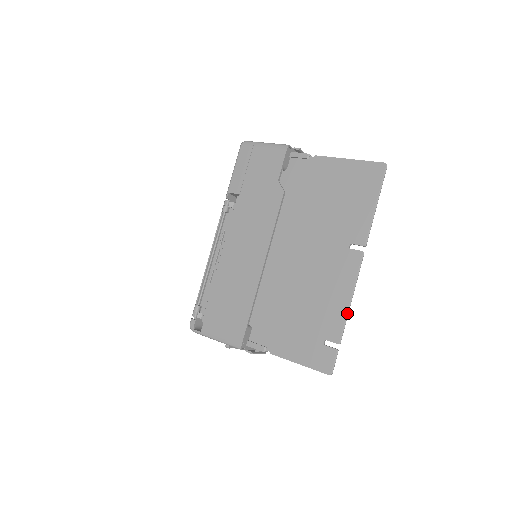
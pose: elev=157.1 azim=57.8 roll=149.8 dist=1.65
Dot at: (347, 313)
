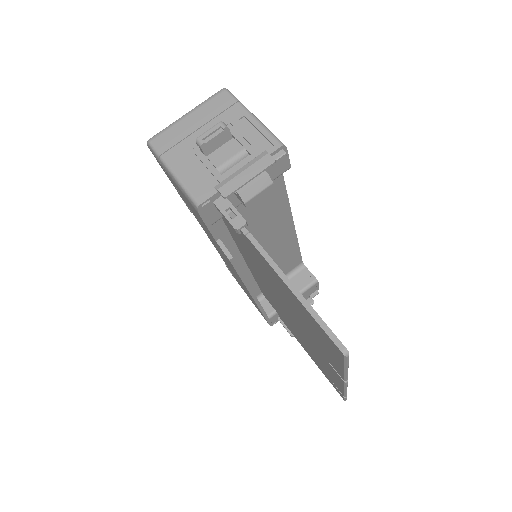
Dot at: (344, 393)
